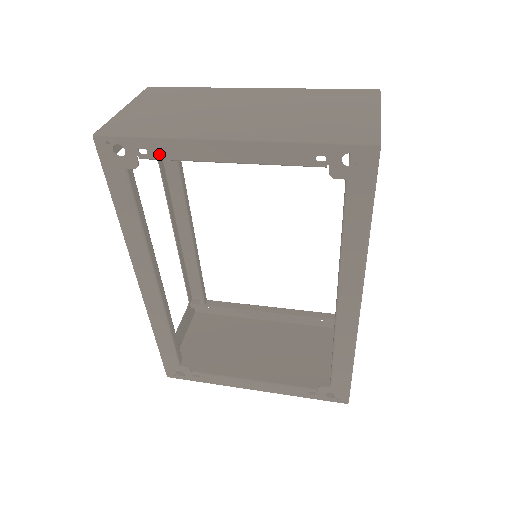
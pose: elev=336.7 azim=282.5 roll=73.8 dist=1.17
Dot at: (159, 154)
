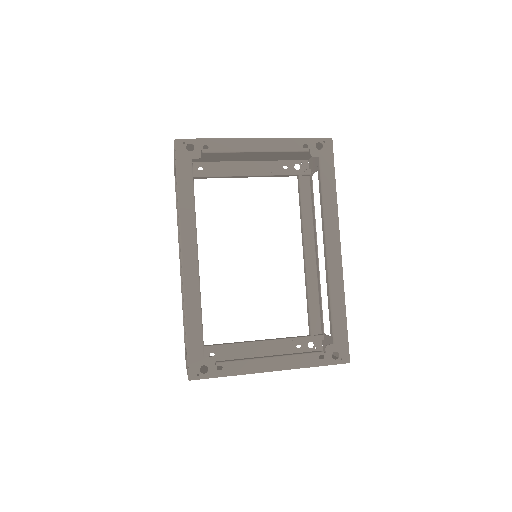
Dot at: (216, 148)
